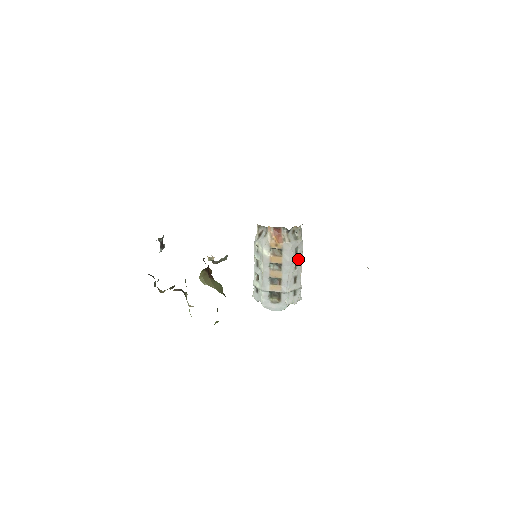
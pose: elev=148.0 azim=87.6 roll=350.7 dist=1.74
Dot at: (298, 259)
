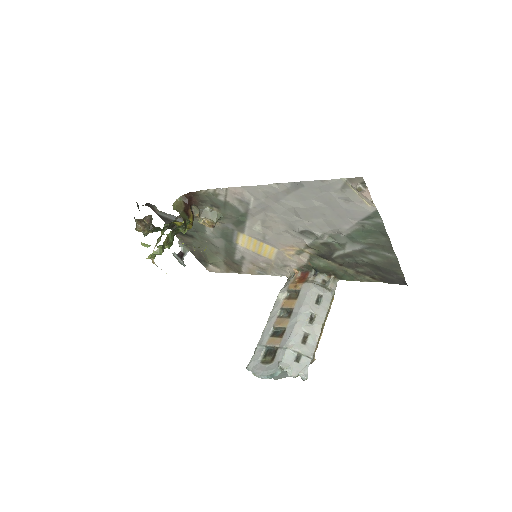
Dot at: (318, 312)
